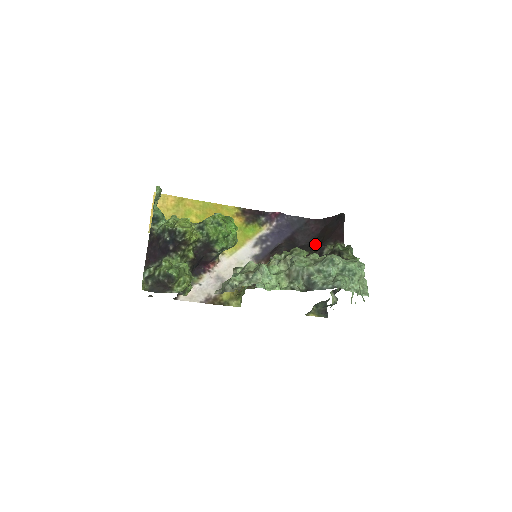
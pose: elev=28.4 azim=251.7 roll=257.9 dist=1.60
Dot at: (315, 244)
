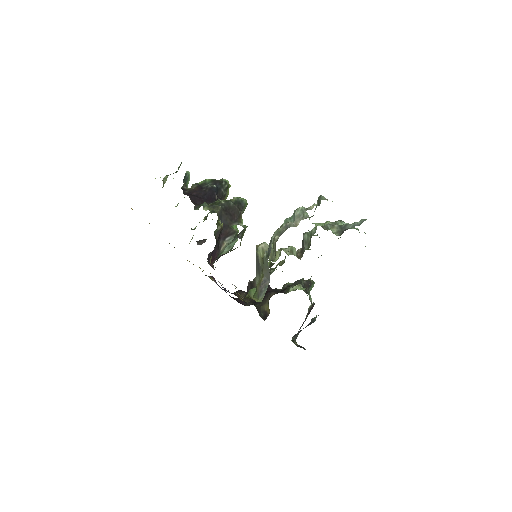
Dot at: occluded
